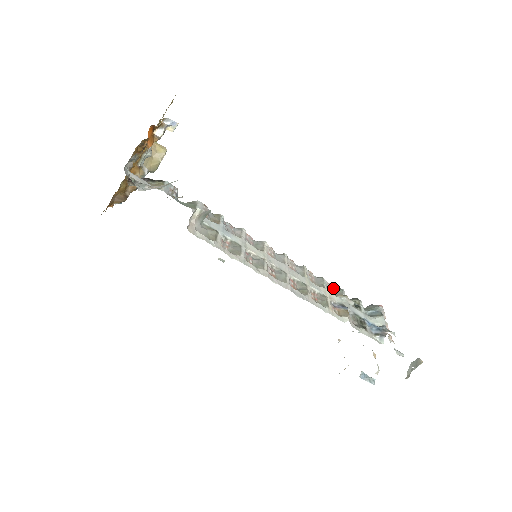
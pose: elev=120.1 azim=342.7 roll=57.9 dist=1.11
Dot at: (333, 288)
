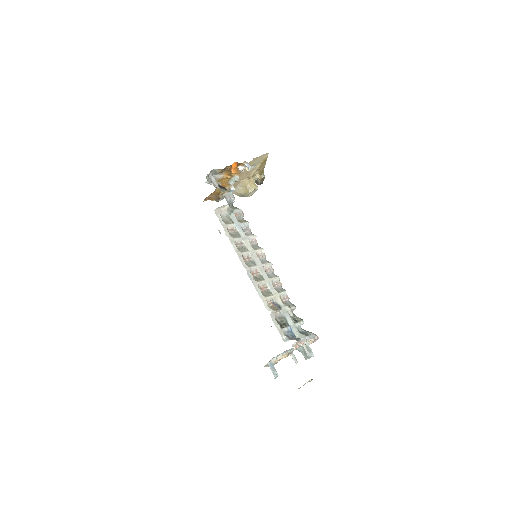
Dot at: (288, 300)
